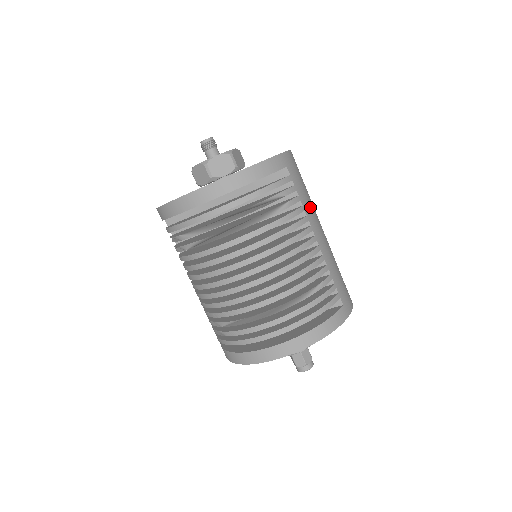
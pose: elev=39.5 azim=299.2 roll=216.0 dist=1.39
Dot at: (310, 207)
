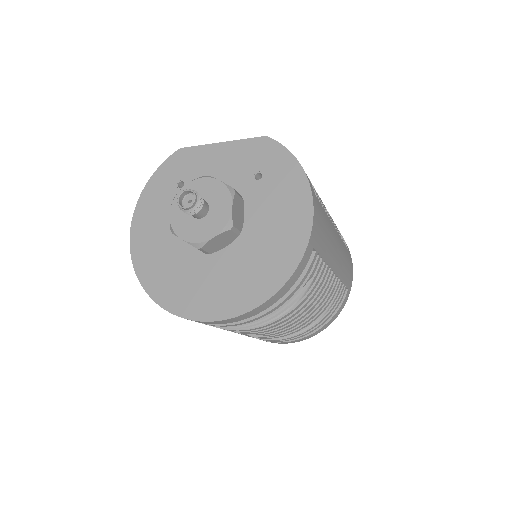
Dot at: (330, 245)
